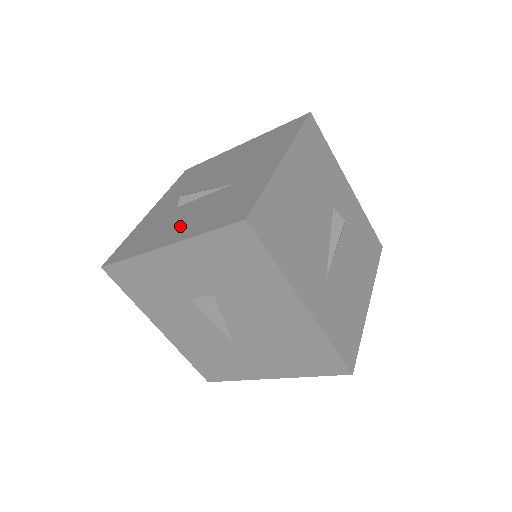
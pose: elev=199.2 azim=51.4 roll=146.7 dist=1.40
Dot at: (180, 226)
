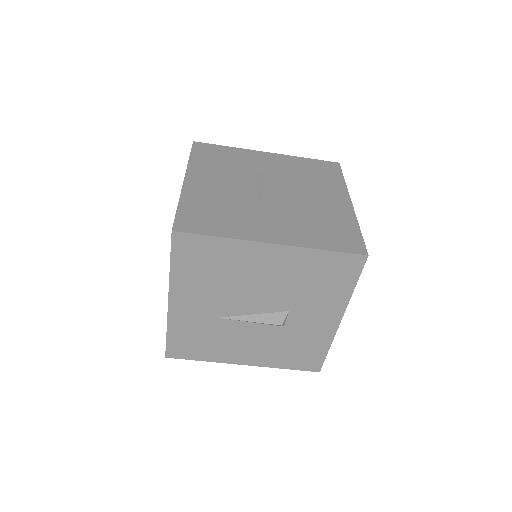
Dot at: occluded
